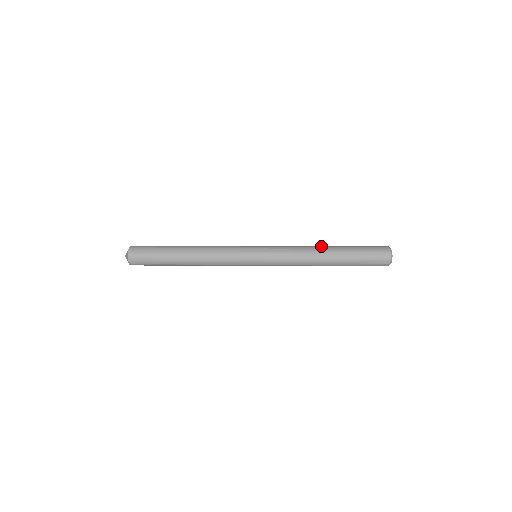
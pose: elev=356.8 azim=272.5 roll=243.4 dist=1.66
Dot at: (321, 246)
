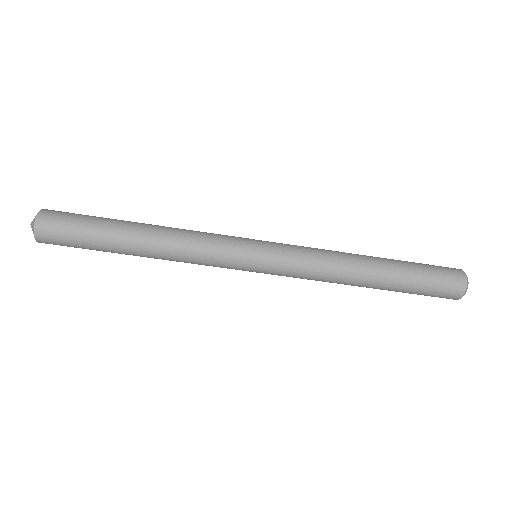
Dot at: occluded
